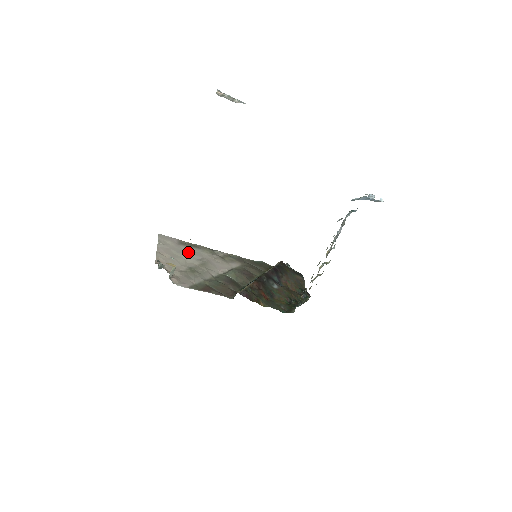
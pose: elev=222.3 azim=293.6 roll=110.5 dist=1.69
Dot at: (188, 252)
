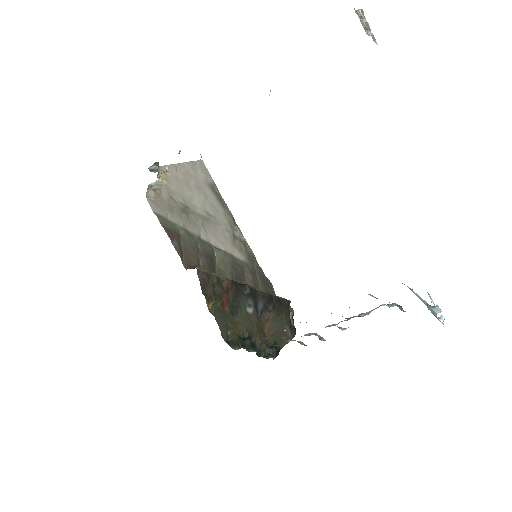
Dot at: (207, 198)
